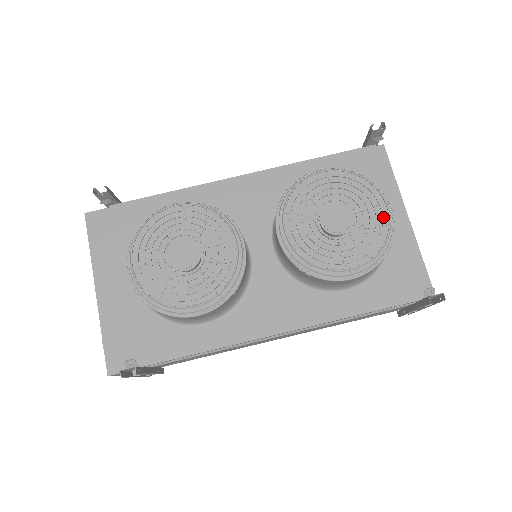
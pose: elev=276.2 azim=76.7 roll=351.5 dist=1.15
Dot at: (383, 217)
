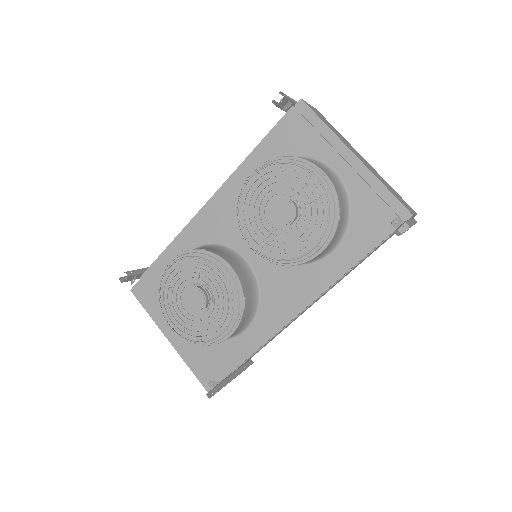
Dot at: (316, 189)
